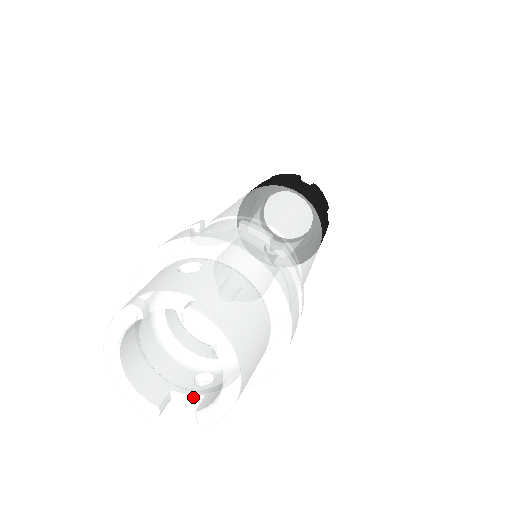
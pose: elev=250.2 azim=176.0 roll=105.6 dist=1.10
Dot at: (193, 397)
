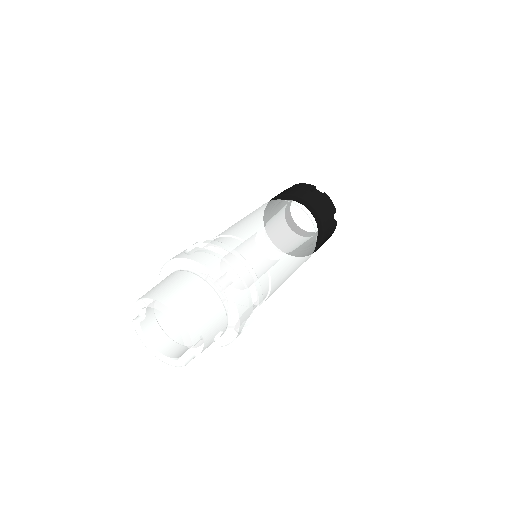
Dot at: occluded
